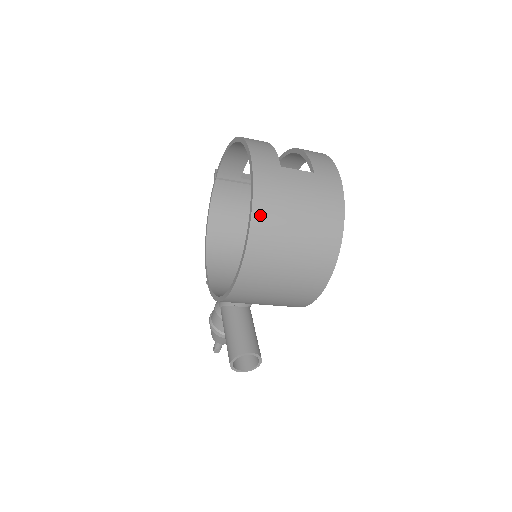
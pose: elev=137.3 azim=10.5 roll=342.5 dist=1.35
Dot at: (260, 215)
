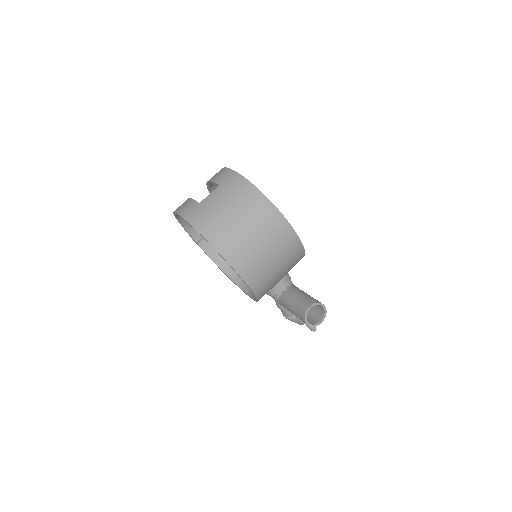
Dot at: (212, 237)
